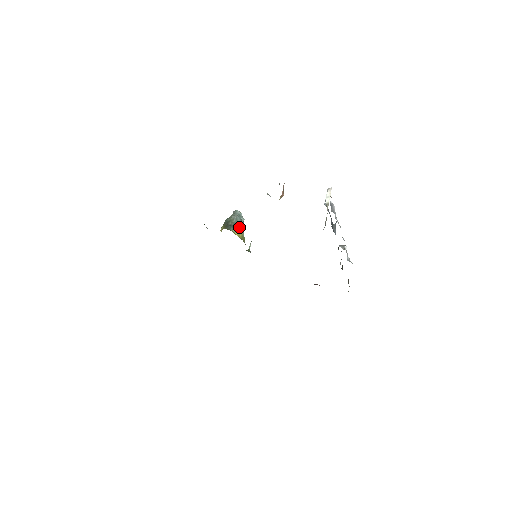
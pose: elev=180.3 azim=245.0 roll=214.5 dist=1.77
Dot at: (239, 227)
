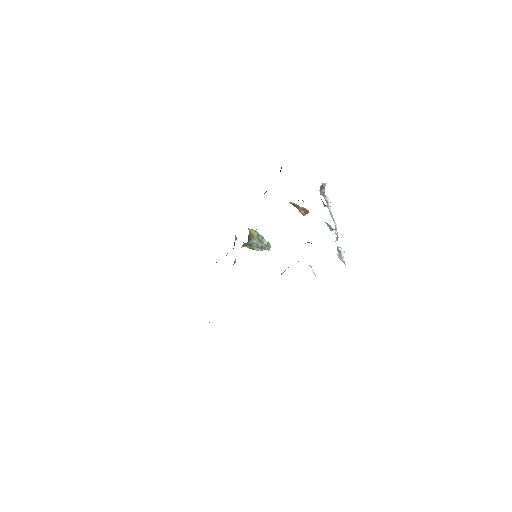
Dot at: (255, 230)
